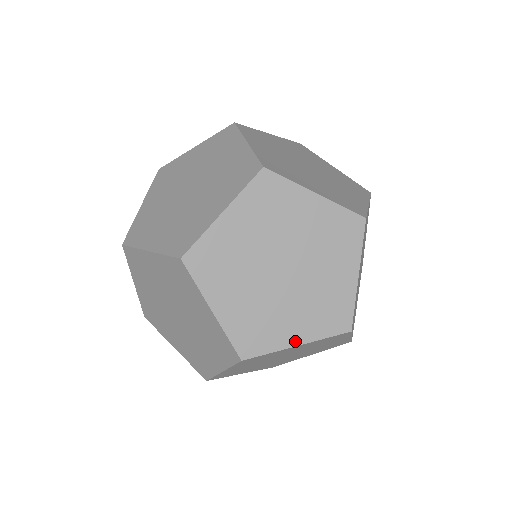
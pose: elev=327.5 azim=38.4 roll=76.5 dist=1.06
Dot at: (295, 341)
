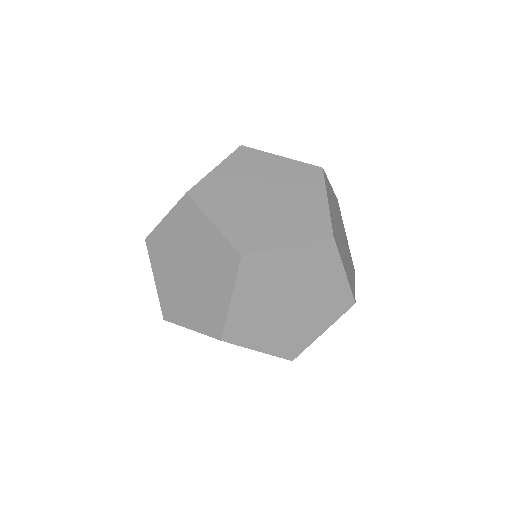
Dot at: (259, 348)
